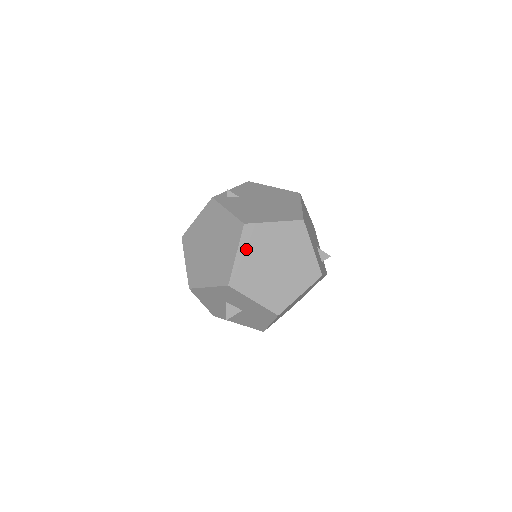
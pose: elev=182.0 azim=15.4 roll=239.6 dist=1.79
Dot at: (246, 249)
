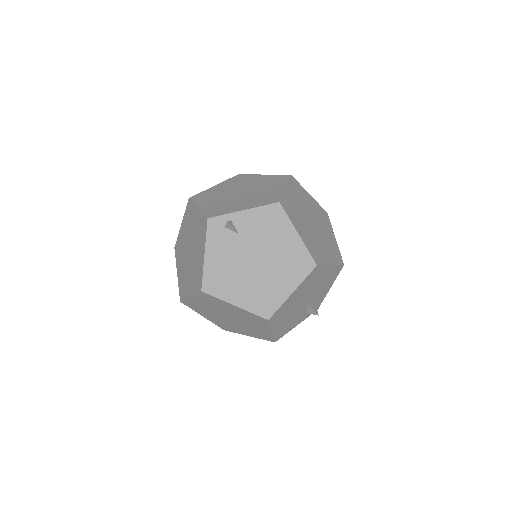
Dot at: (201, 300)
